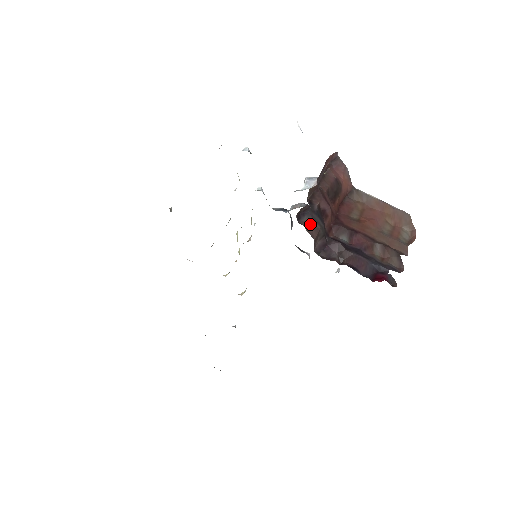
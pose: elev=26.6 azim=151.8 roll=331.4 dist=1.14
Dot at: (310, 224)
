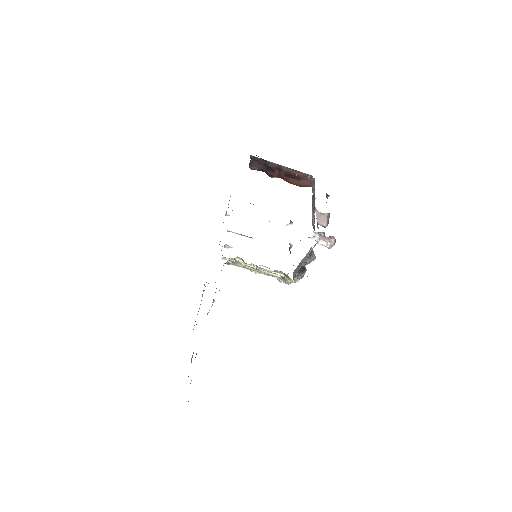
Dot at: (257, 163)
